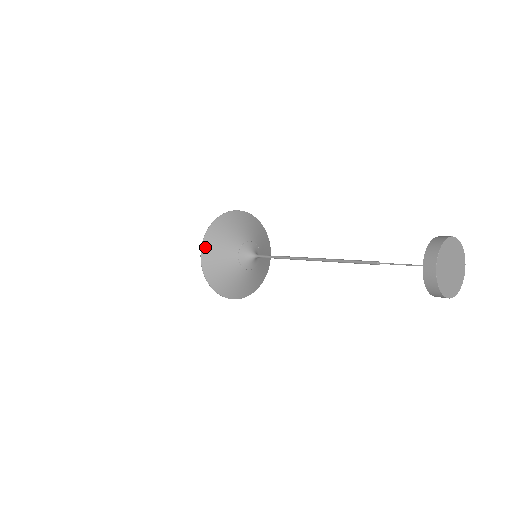
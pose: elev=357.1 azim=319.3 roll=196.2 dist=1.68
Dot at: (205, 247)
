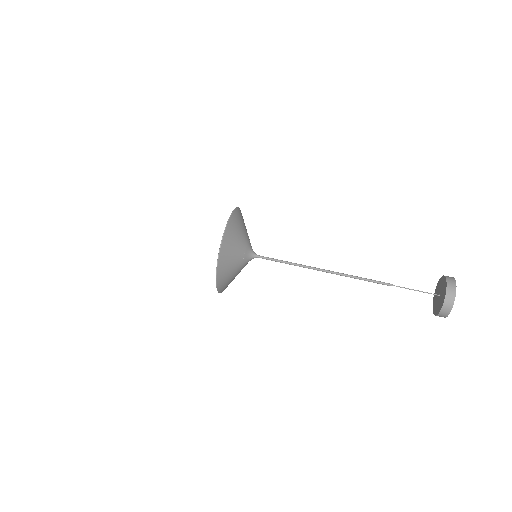
Dot at: (225, 240)
